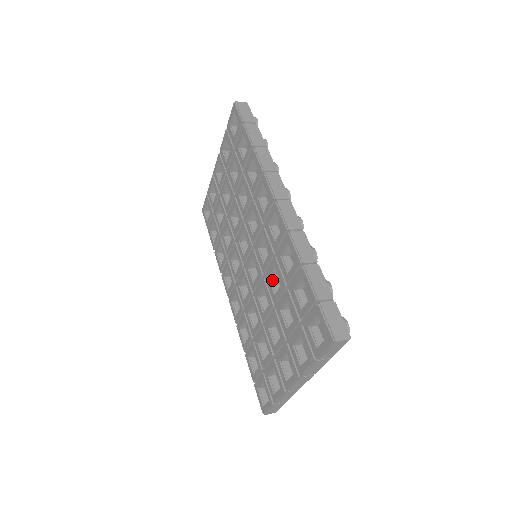
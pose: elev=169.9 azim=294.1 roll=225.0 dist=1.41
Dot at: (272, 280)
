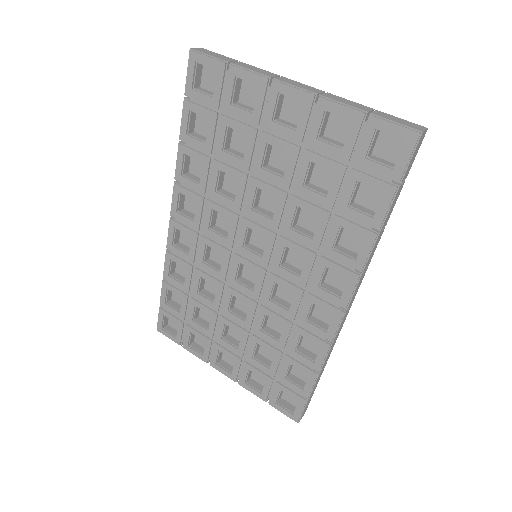
Dot at: (266, 316)
